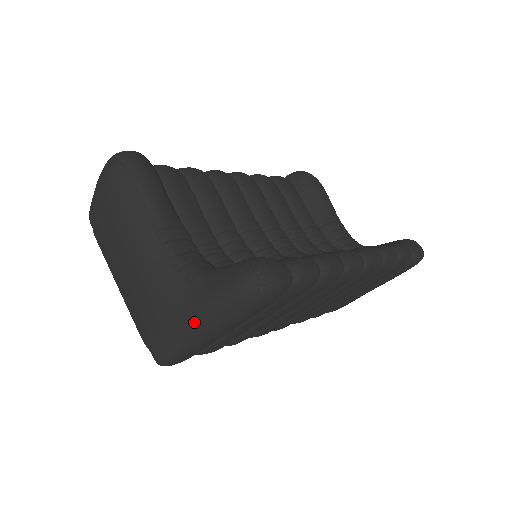
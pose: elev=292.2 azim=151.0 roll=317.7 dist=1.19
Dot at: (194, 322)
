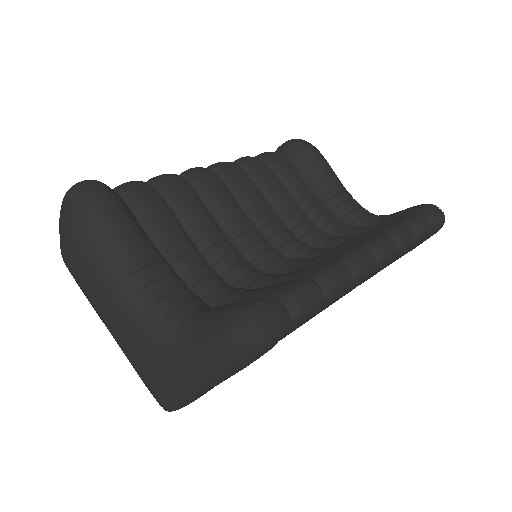
Dot at: (190, 377)
